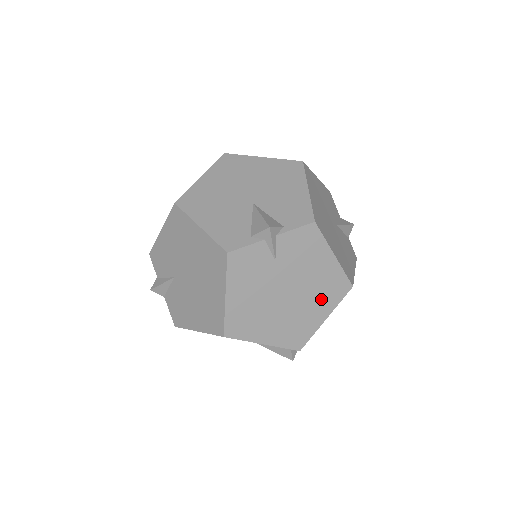
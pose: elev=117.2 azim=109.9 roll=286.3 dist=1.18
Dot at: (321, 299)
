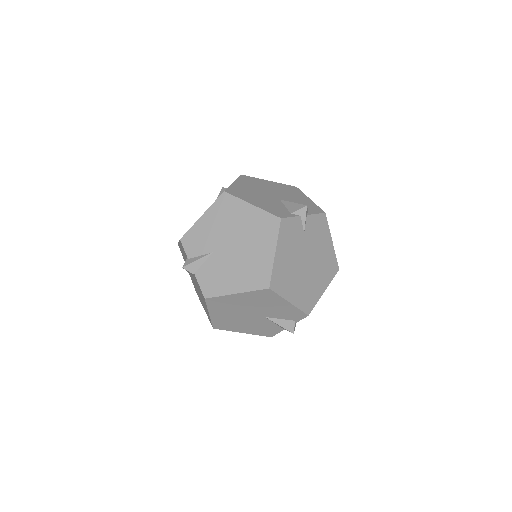
Dot at: (323, 274)
